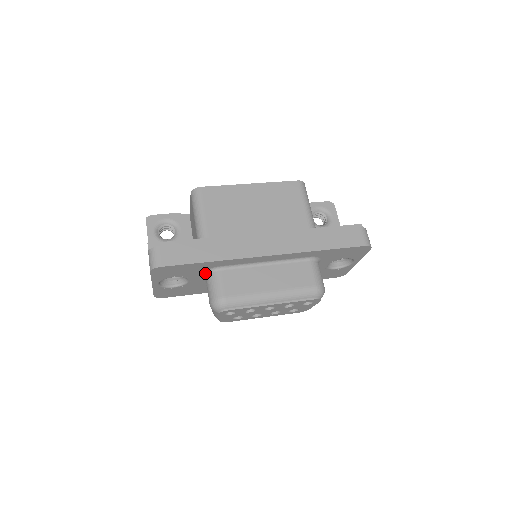
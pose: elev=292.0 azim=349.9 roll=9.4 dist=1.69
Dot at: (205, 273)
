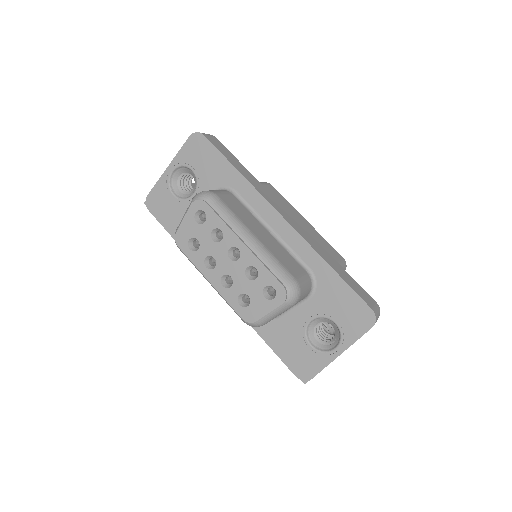
Dot at: occluded
